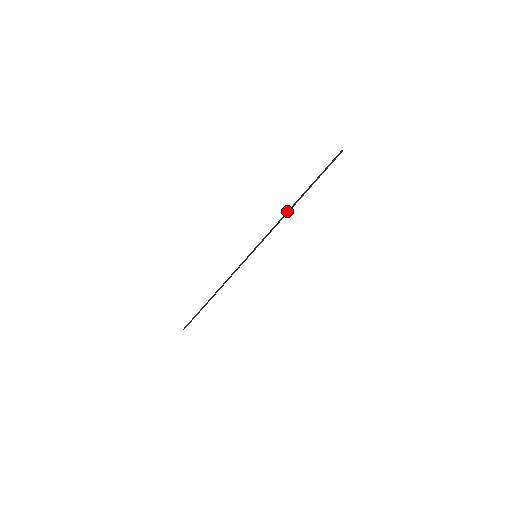
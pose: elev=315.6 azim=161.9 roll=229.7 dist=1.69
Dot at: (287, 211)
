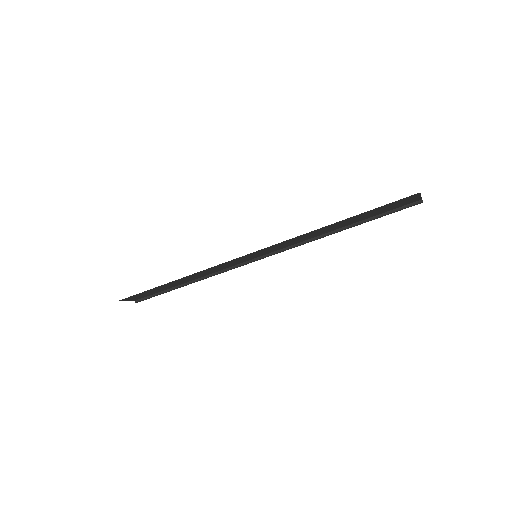
Dot at: (322, 234)
